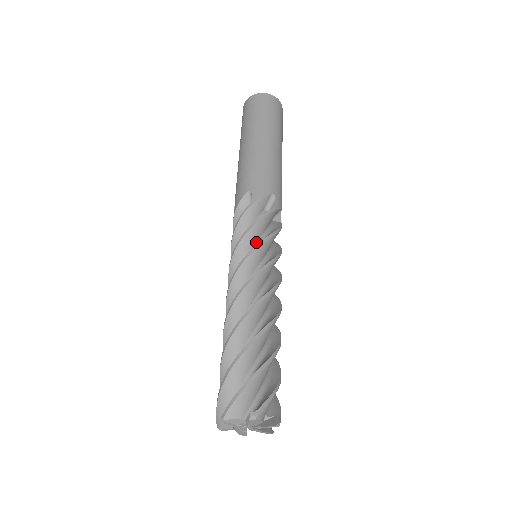
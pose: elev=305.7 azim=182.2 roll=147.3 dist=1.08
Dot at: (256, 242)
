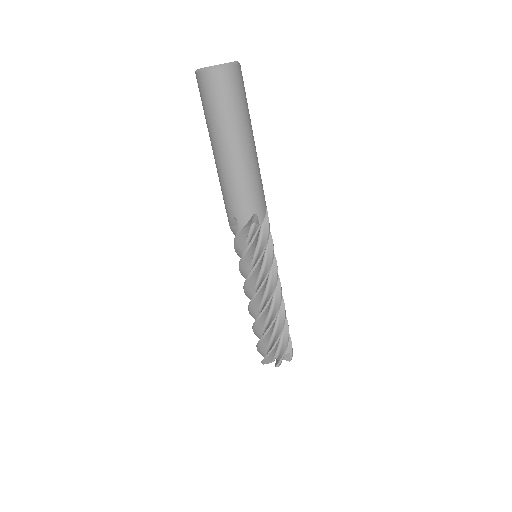
Dot at: (264, 254)
